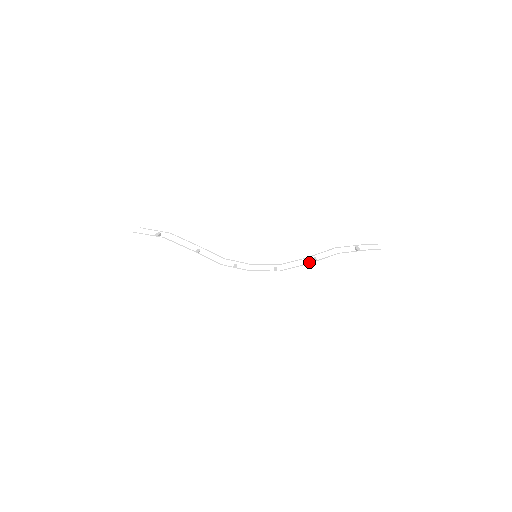
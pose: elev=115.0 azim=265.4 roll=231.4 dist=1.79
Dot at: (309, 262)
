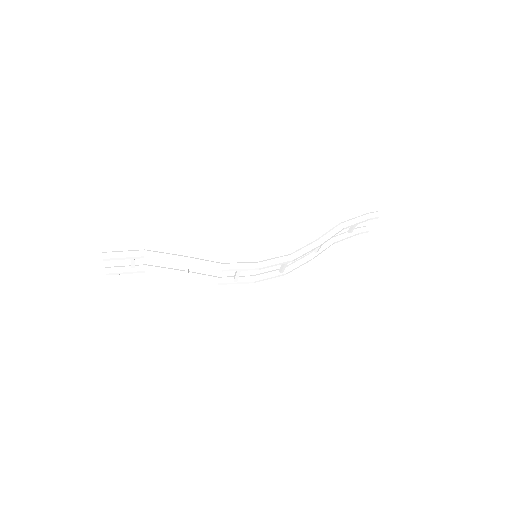
Dot at: (312, 256)
